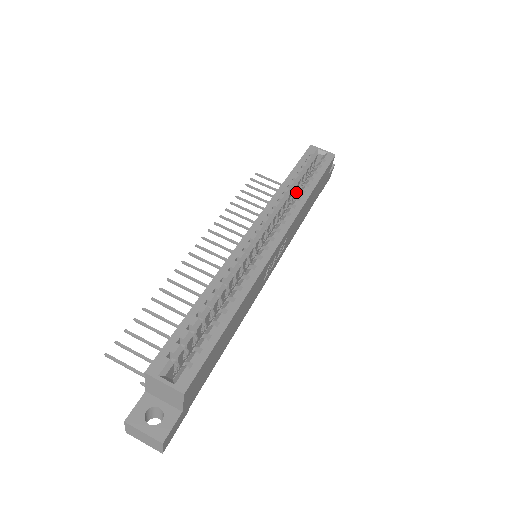
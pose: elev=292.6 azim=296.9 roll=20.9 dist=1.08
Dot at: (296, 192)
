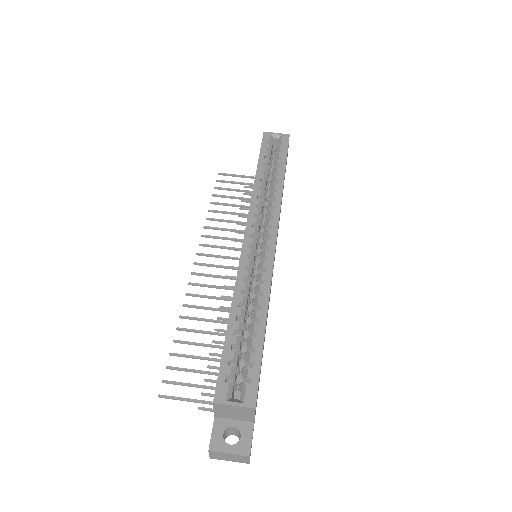
Dot at: (268, 183)
